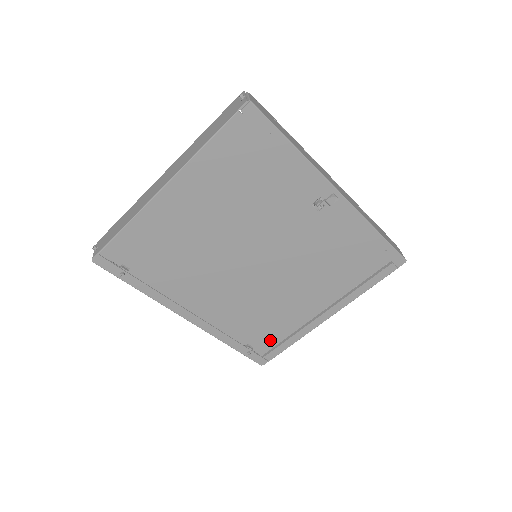
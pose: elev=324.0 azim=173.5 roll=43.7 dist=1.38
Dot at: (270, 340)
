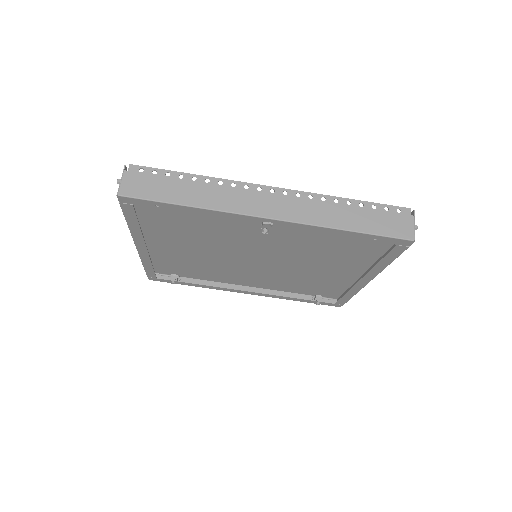
Dot at: (334, 291)
